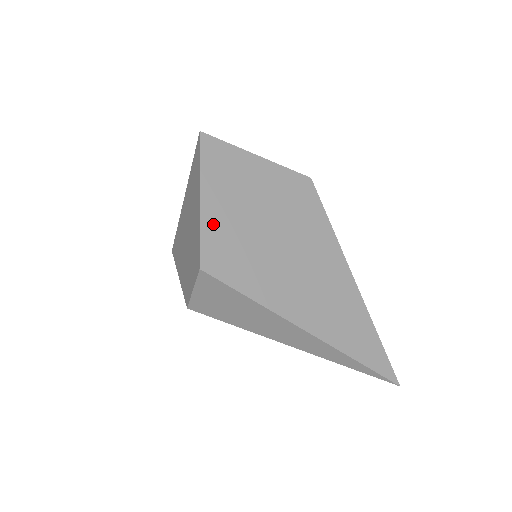
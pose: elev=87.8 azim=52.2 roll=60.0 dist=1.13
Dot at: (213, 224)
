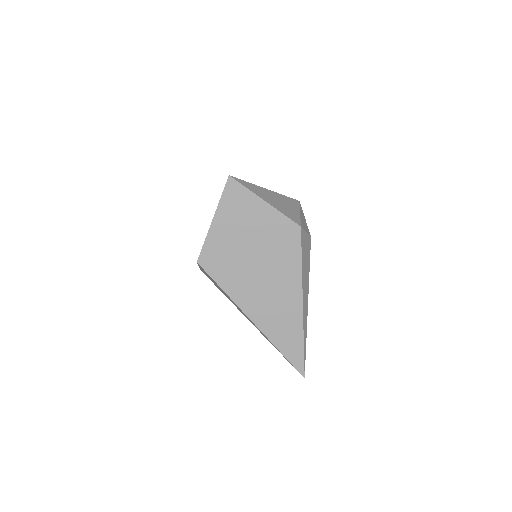
Dot at: (215, 238)
